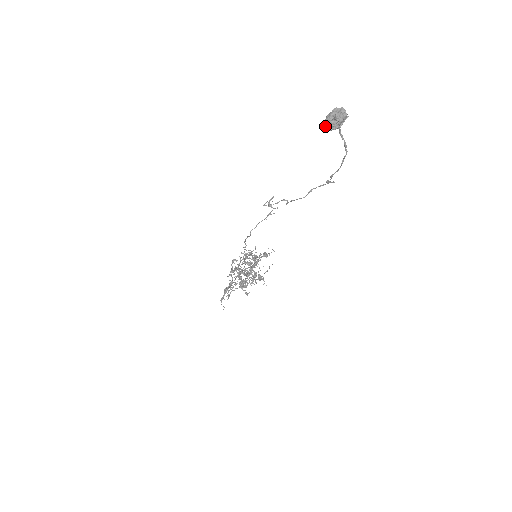
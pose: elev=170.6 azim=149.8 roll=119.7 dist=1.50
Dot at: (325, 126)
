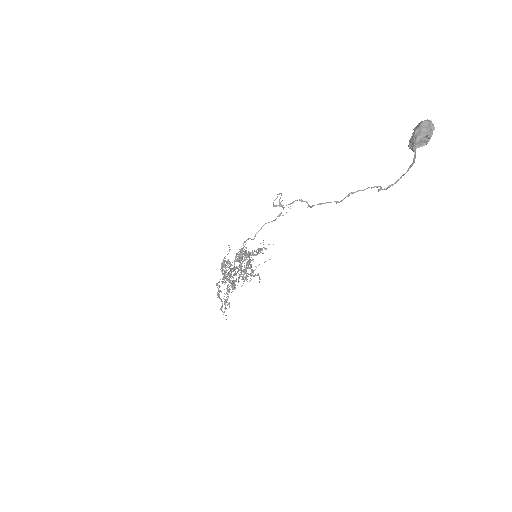
Dot at: (415, 145)
